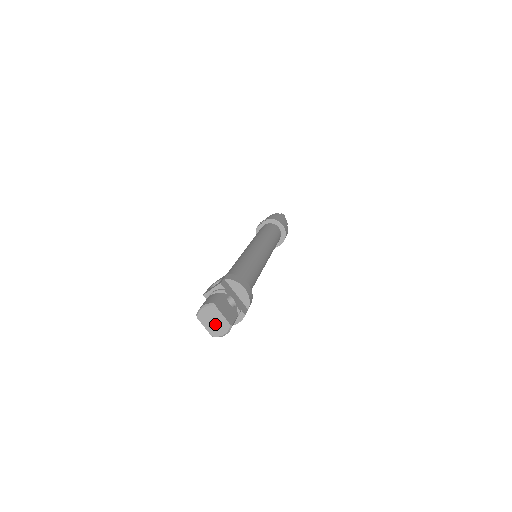
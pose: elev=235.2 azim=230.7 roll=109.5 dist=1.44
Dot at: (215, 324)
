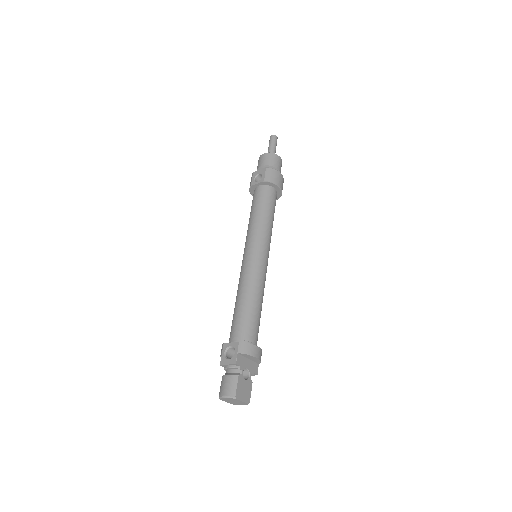
Dot at: (235, 402)
